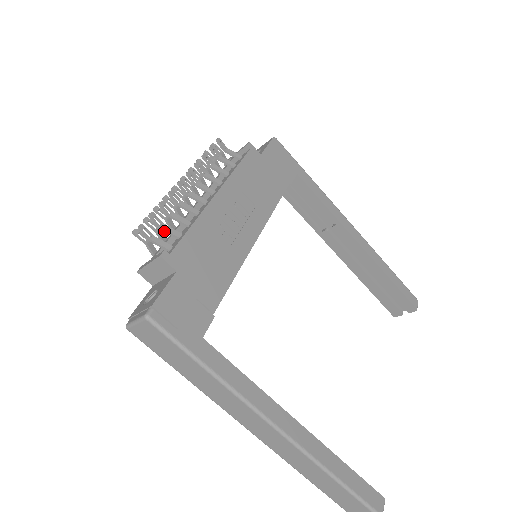
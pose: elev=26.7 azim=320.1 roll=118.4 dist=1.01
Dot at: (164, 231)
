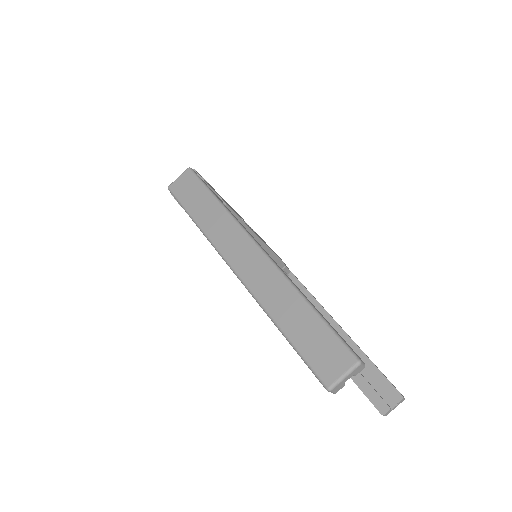
Dot at: occluded
